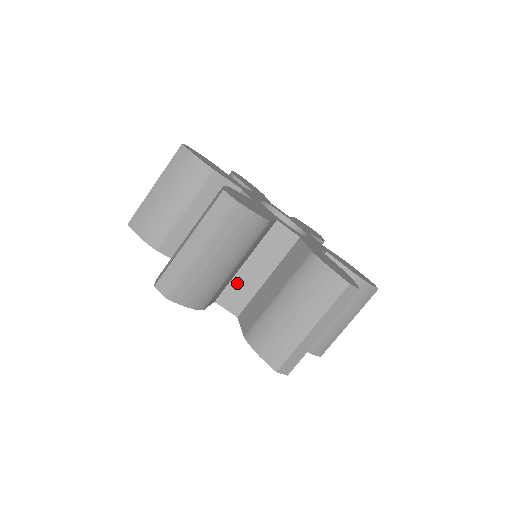
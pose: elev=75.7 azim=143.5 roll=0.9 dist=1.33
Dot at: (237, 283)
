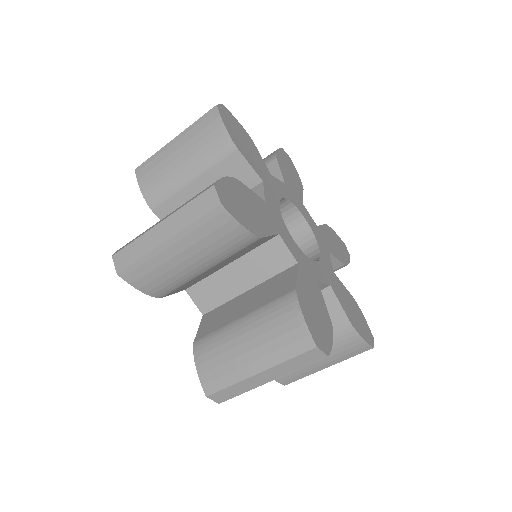
Dot at: (214, 281)
